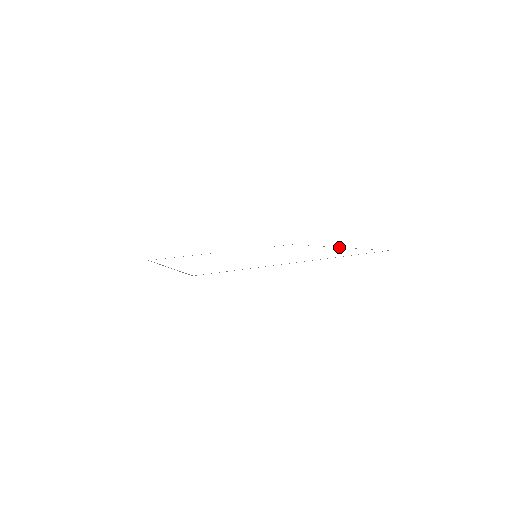
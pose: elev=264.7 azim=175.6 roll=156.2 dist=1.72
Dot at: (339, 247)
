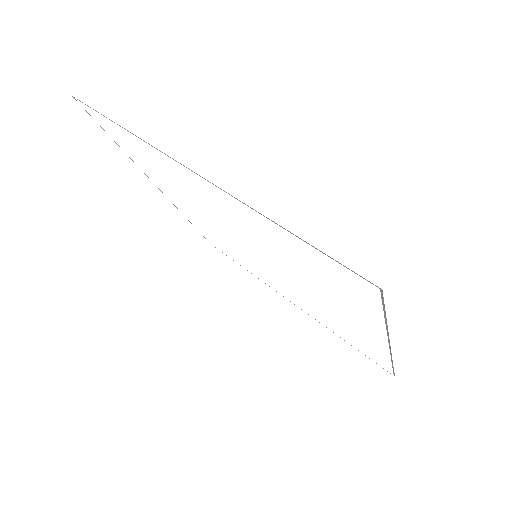
Dot at: occluded
